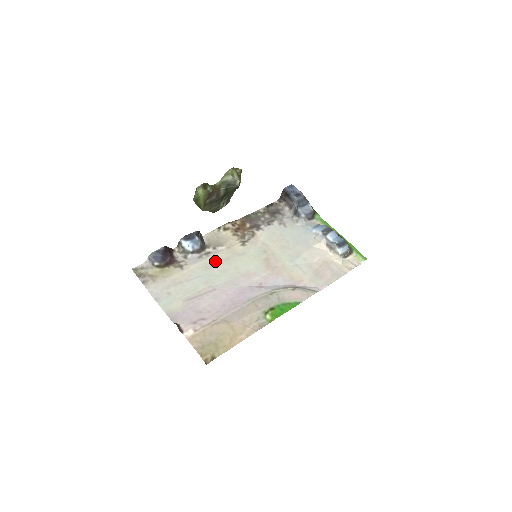
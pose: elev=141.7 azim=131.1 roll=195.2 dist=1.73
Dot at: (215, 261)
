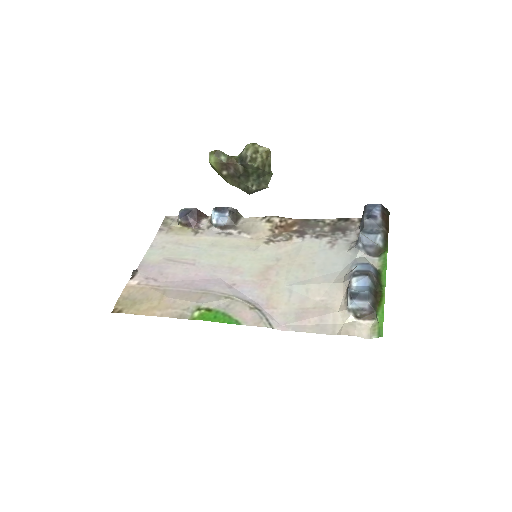
Dot at: (225, 243)
